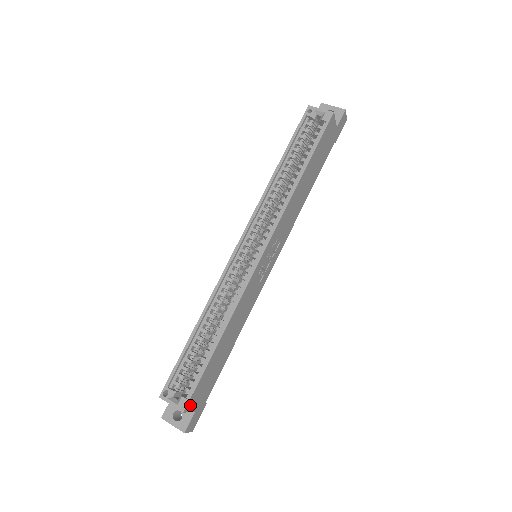
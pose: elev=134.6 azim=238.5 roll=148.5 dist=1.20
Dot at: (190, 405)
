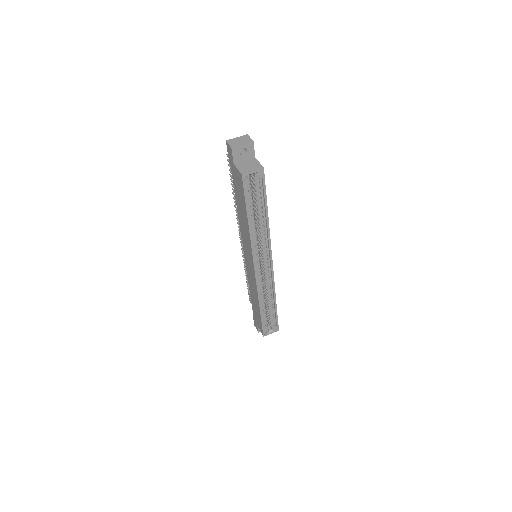
Dot at: occluded
